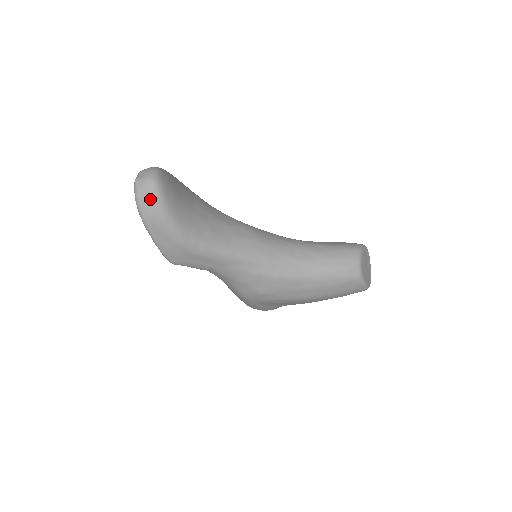
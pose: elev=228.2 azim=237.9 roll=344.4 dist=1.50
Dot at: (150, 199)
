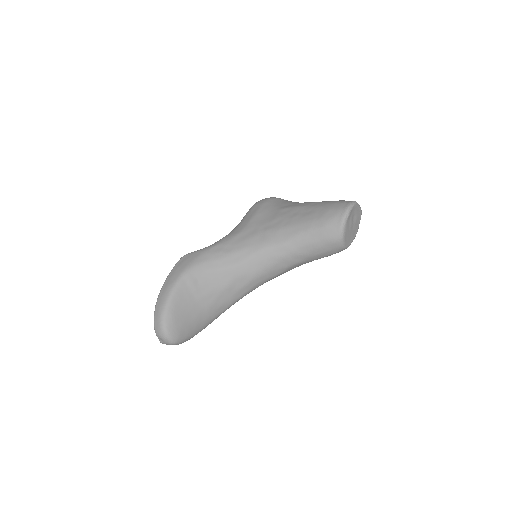
Dot at: occluded
